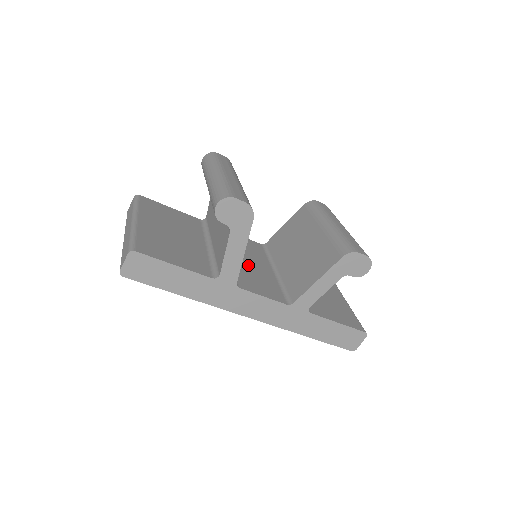
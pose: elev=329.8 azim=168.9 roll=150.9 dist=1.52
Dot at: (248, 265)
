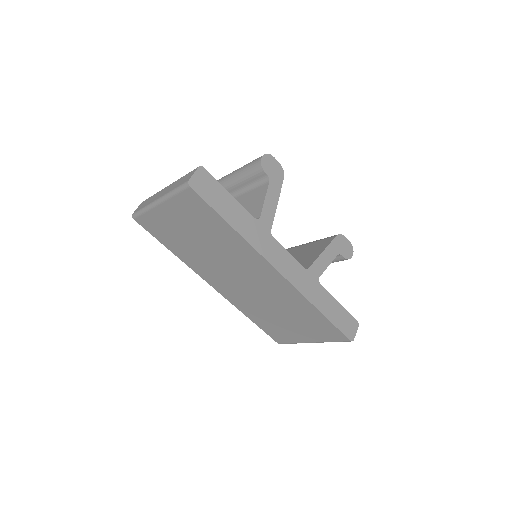
Dot at: occluded
